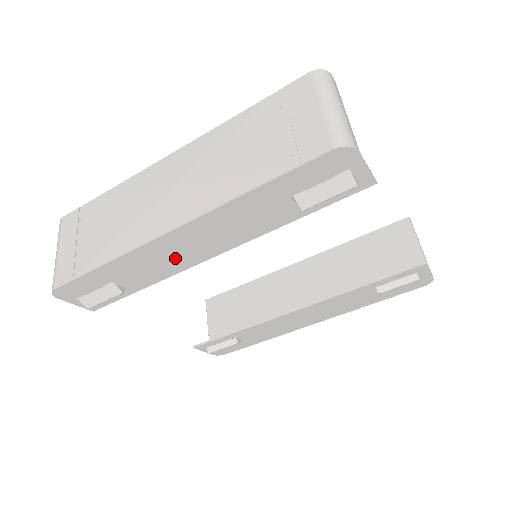
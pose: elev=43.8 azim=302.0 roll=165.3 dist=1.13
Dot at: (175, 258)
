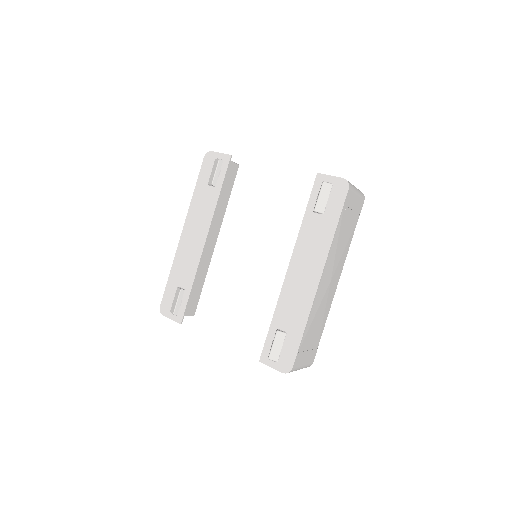
Dot at: (192, 252)
